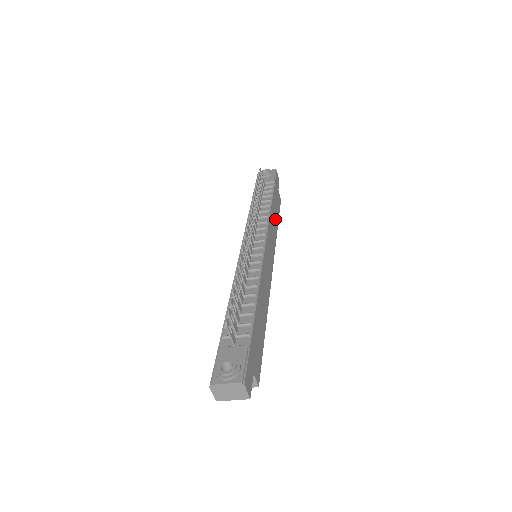
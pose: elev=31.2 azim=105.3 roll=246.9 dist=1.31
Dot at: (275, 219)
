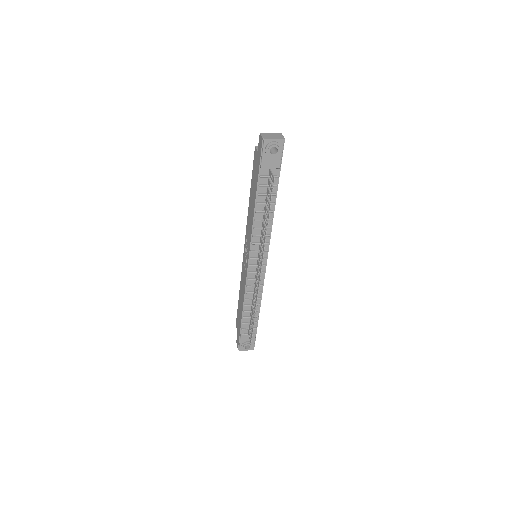
Dot at: occluded
